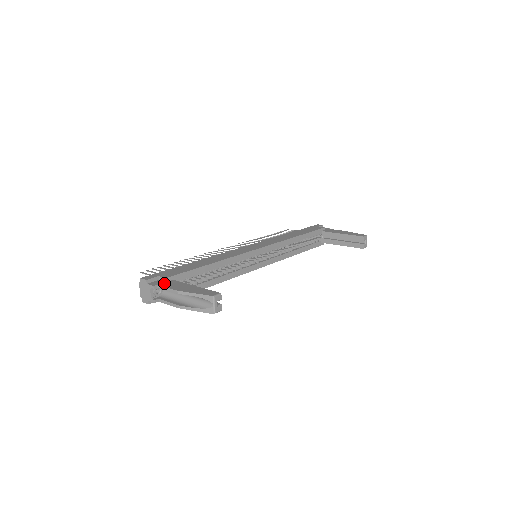
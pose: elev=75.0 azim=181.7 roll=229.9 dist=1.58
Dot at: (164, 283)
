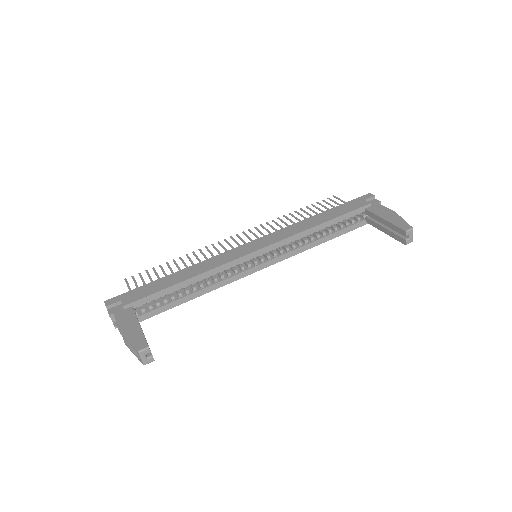
Dot at: (120, 312)
